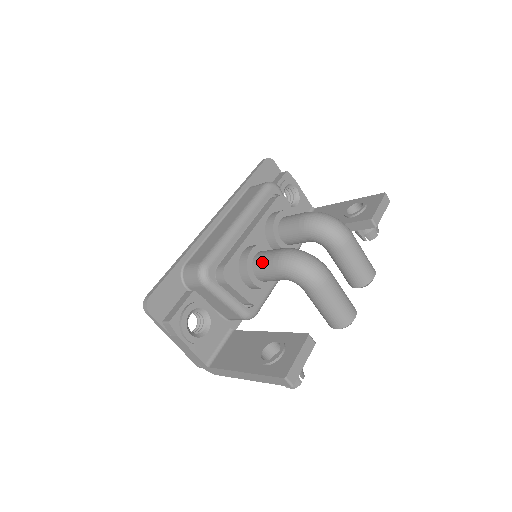
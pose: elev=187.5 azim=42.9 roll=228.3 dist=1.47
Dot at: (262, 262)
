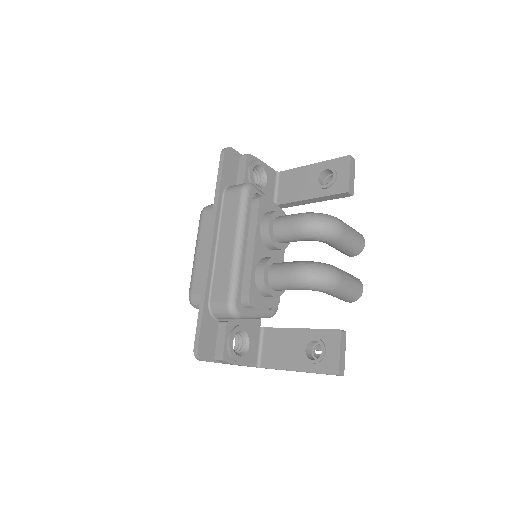
Dot at: (279, 282)
